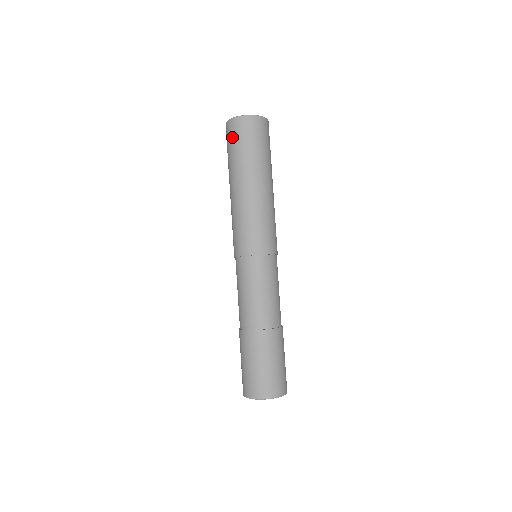
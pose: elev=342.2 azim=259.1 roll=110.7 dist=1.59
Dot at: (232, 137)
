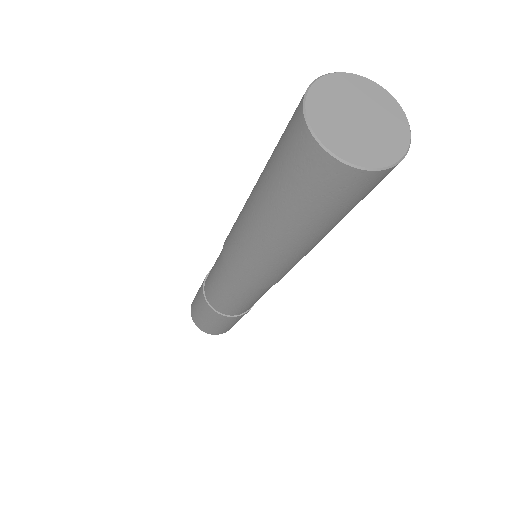
Dot at: (327, 193)
